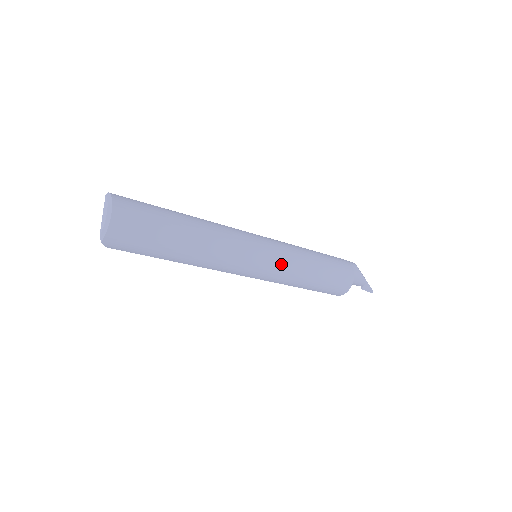
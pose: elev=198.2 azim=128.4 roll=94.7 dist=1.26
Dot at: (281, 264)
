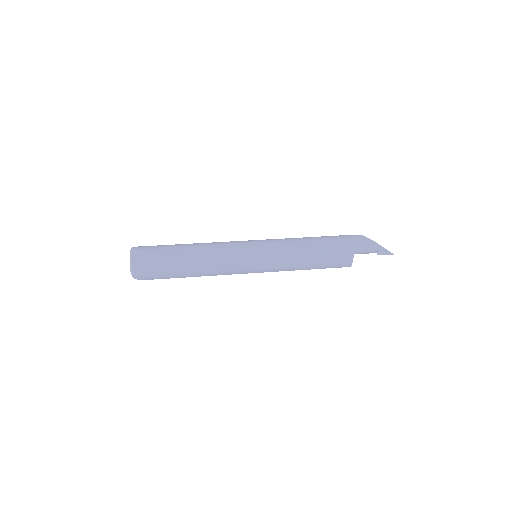
Dot at: (271, 257)
